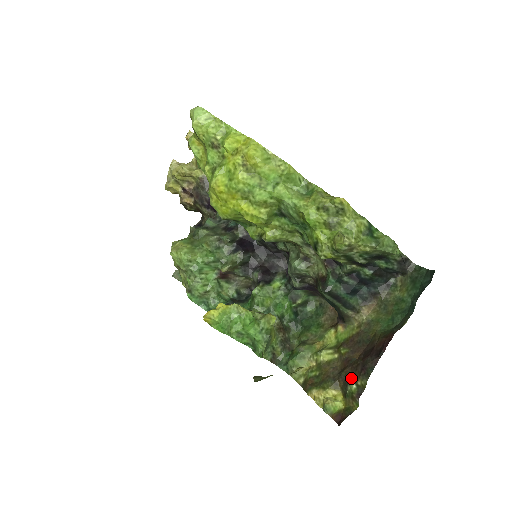
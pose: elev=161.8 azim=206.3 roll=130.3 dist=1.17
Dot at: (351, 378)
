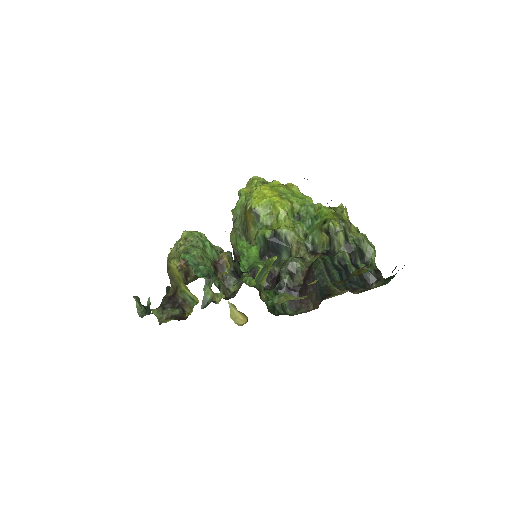
Dot at: occluded
